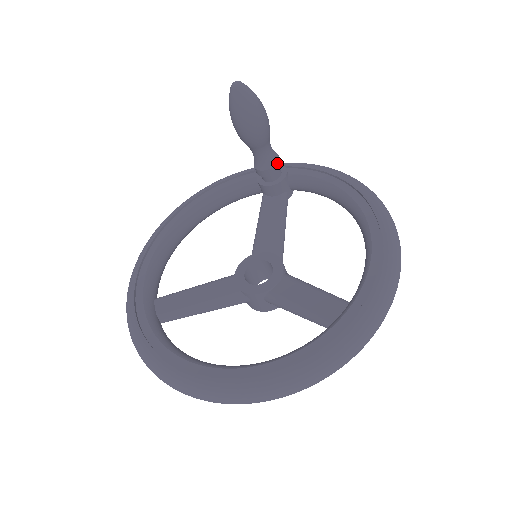
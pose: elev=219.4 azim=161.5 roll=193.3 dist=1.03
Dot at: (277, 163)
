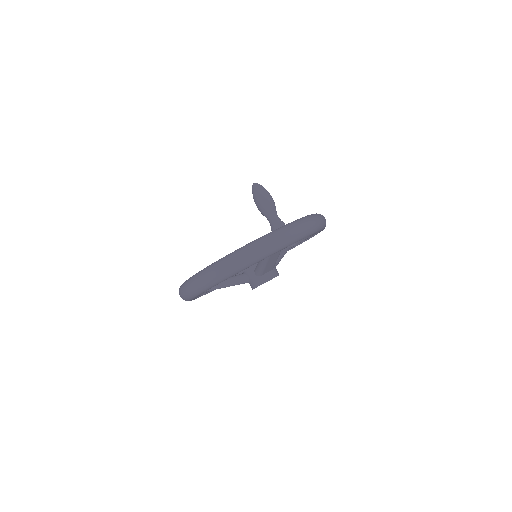
Dot at: (281, 224)
